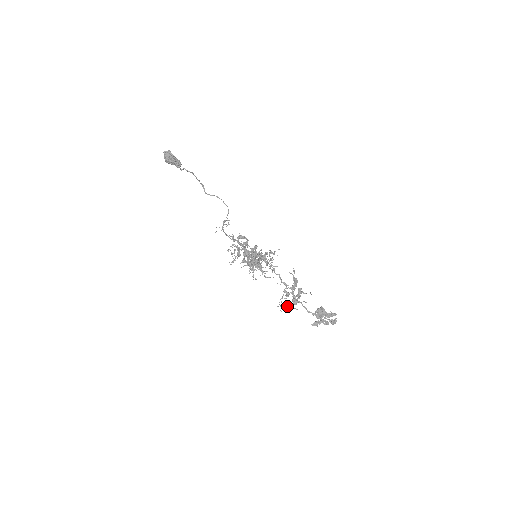
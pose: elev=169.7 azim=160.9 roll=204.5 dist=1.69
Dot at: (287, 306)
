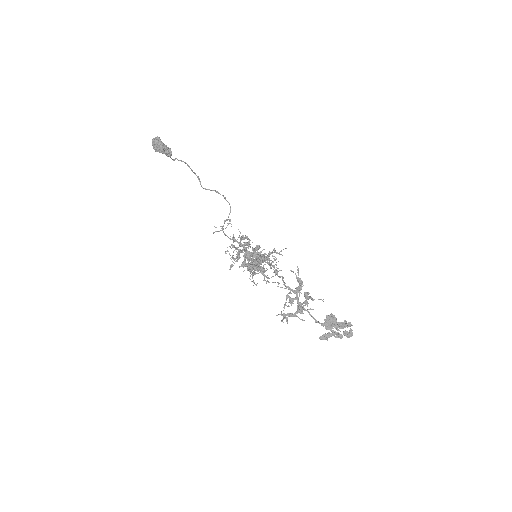
Dot at: (290, 315)
